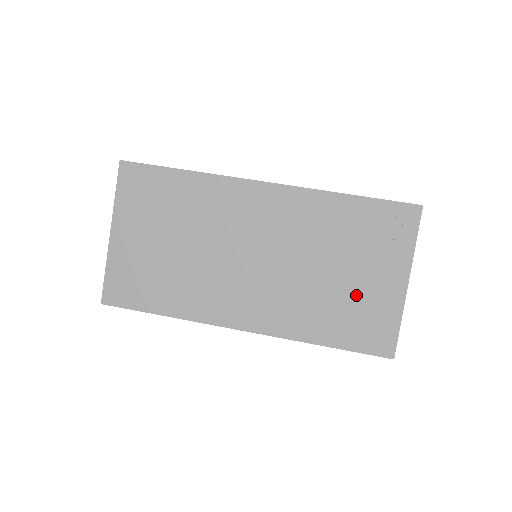
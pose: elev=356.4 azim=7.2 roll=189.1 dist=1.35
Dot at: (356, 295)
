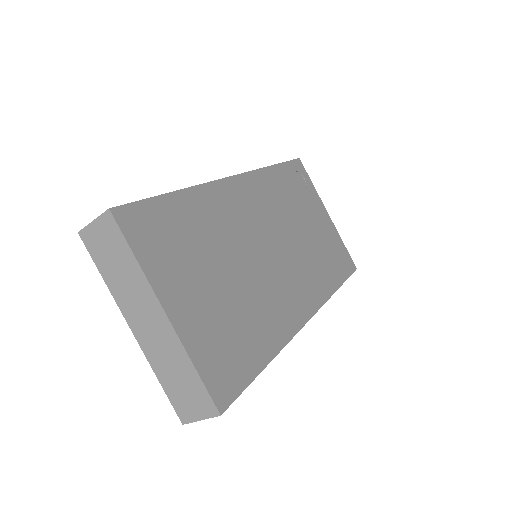
Dot at: (322, 238)
